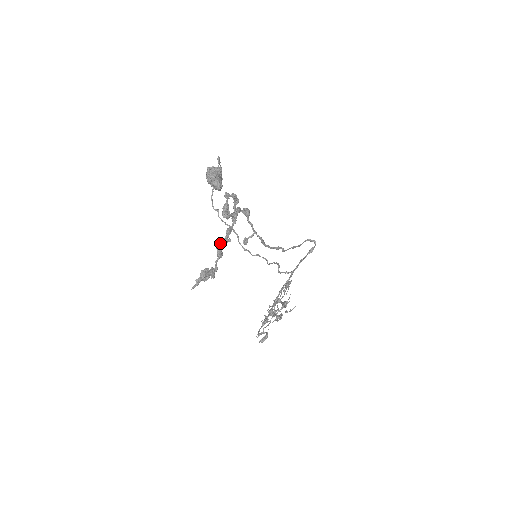
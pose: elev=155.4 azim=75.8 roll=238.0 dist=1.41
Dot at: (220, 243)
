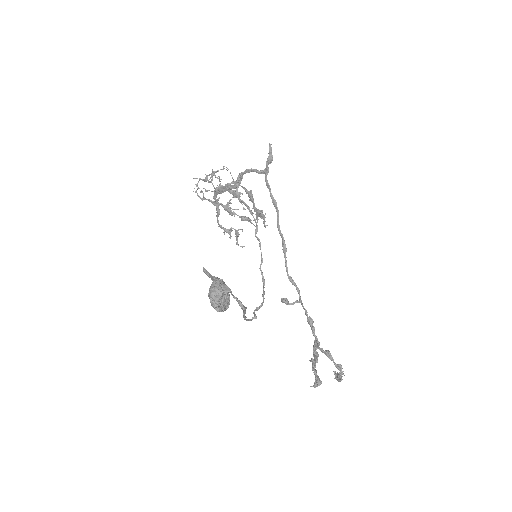
Dot at: (315, 364)
